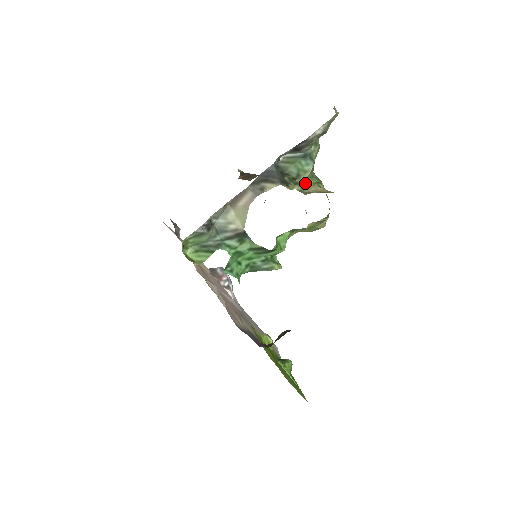
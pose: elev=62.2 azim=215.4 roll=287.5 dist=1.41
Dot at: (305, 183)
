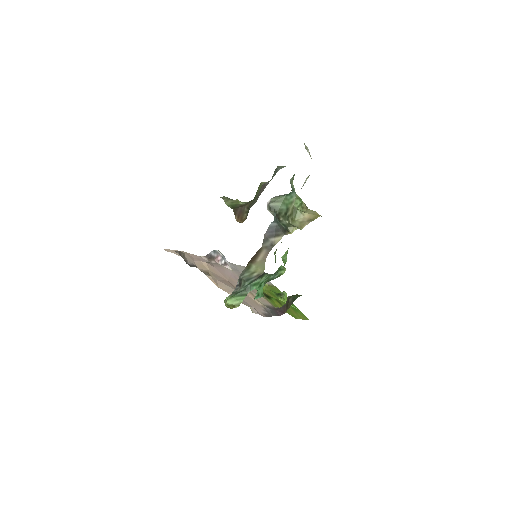
Dot at: (293, 212)
